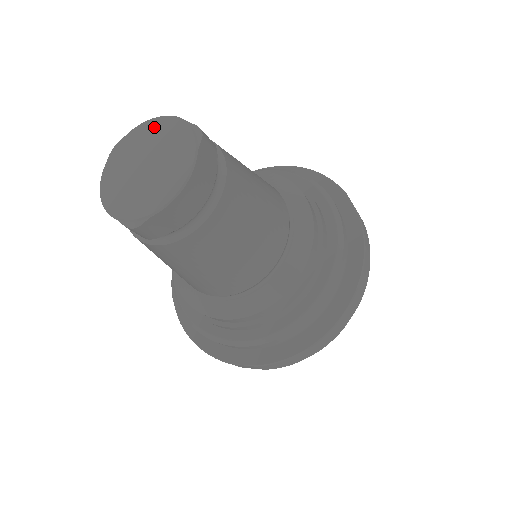
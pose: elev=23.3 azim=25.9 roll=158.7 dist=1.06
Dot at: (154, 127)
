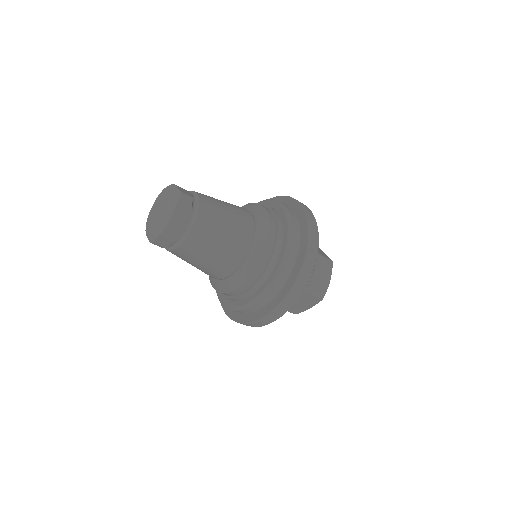
Dot at: (168, 190)
